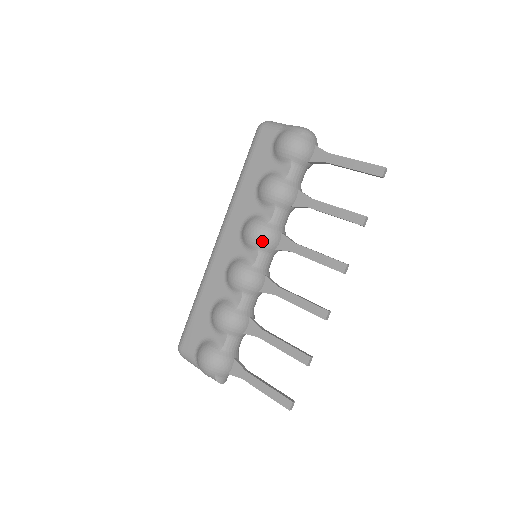
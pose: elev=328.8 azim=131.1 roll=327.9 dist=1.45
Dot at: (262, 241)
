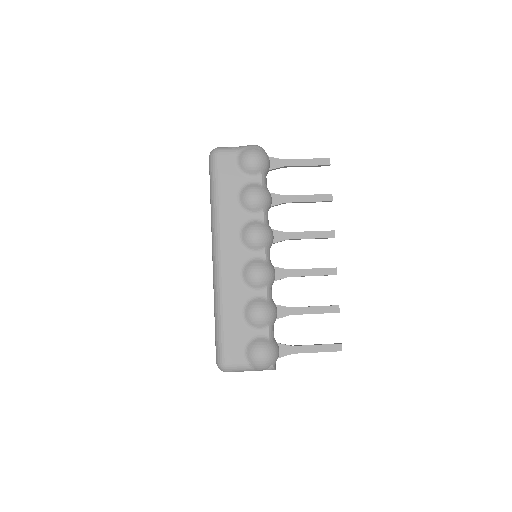
Dot at: (267, 239)
